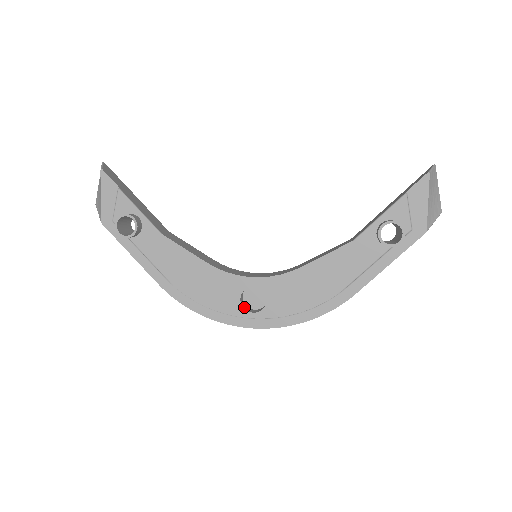
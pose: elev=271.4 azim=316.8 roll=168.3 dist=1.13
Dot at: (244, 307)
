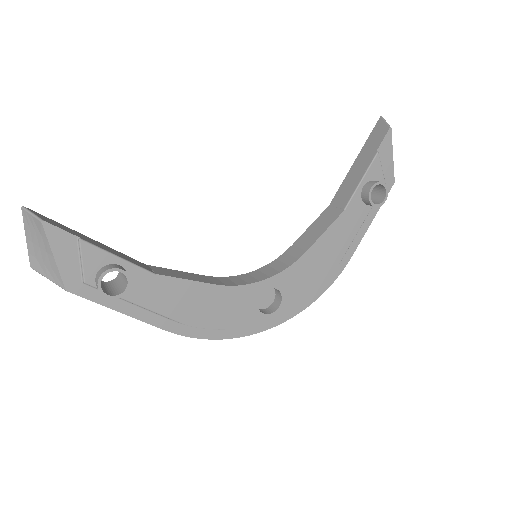
Dot at: (260, 312)
